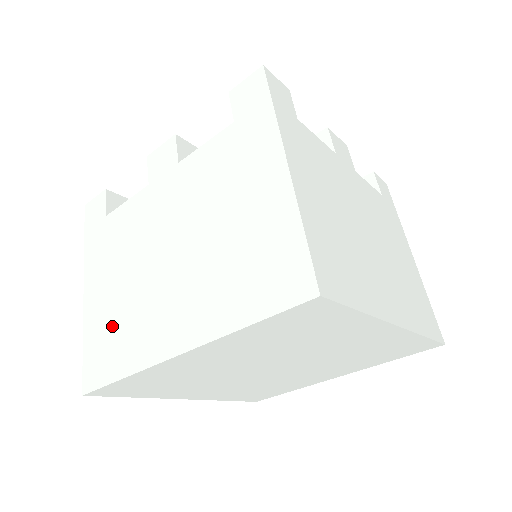
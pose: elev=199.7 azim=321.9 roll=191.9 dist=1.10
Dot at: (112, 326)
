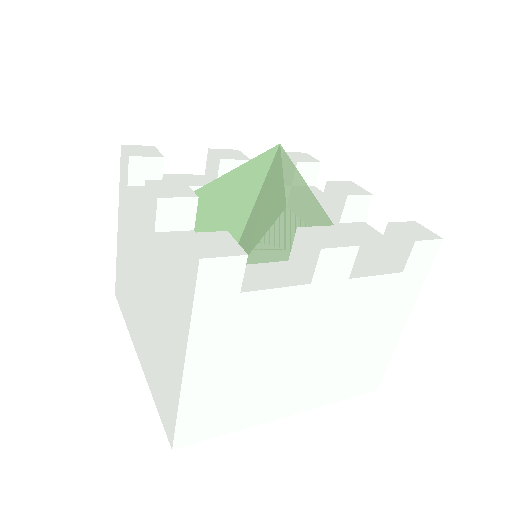
Dot at: (124, 282)
